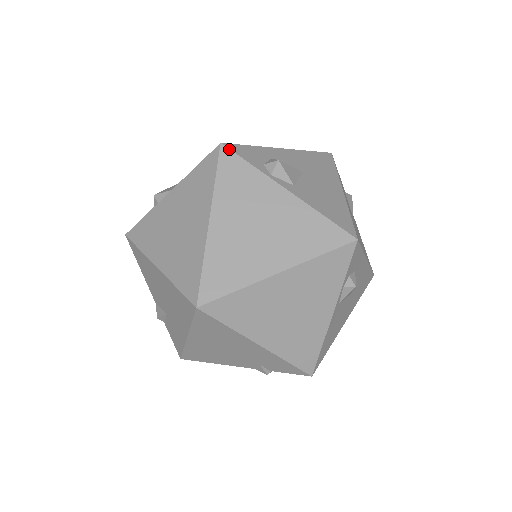
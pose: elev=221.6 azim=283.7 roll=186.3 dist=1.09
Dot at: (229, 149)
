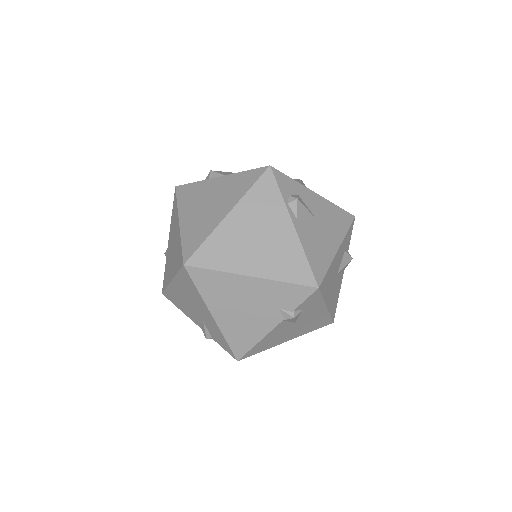
Dot at: (181, 185)
